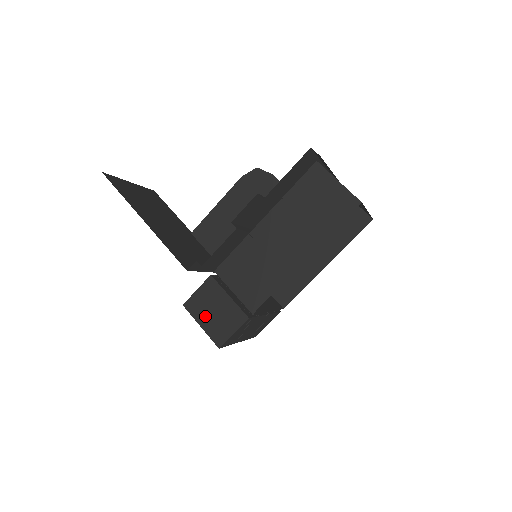
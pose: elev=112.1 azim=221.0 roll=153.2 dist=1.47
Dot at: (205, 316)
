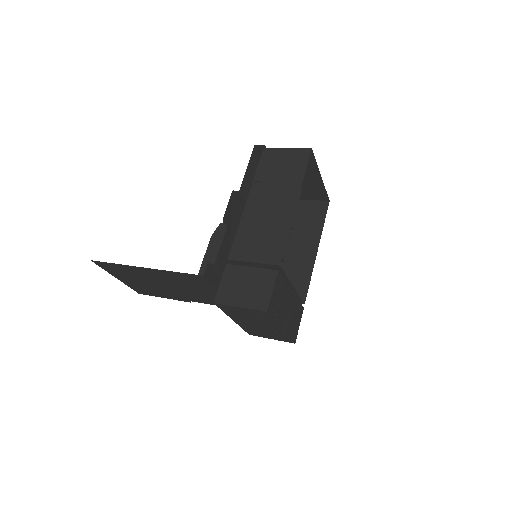
Dot at: (239, 296)
